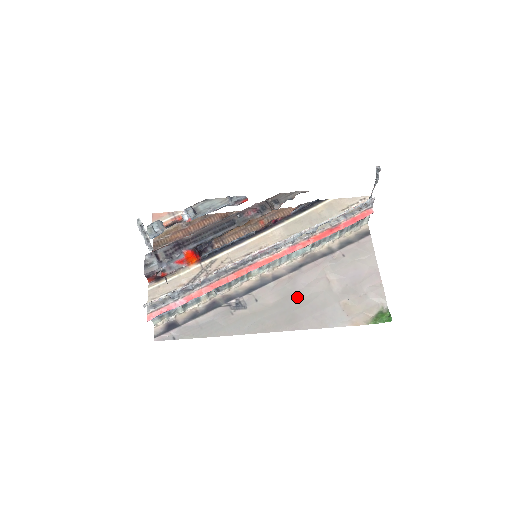
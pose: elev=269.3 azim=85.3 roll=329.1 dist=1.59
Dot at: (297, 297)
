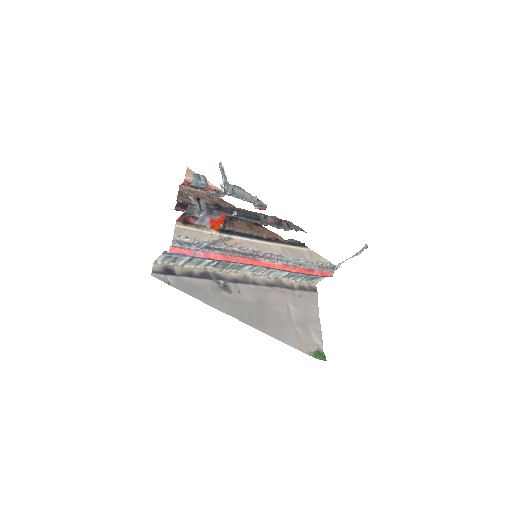
Dot at: (267, 307)
